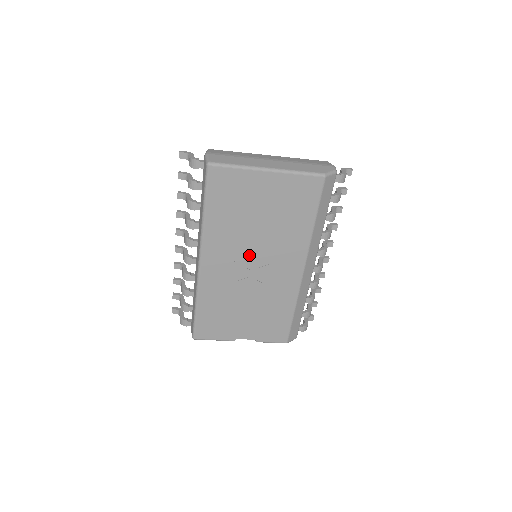
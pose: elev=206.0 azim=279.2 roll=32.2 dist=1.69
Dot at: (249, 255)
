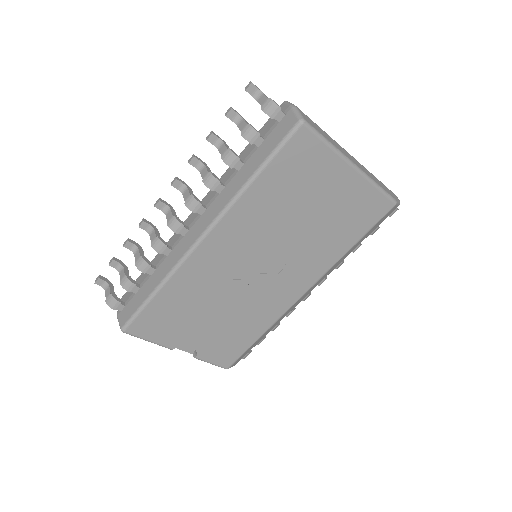
Dot at: (263, 254)
